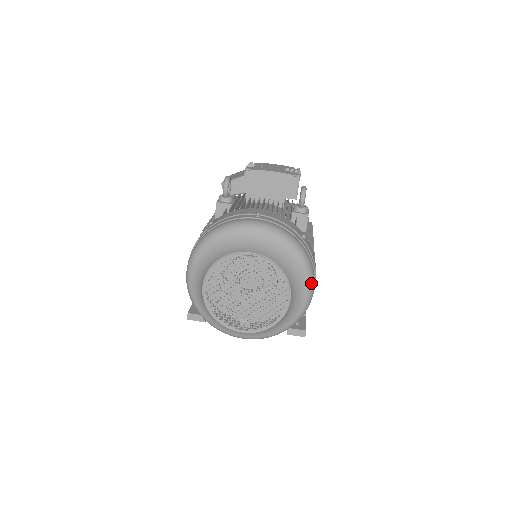
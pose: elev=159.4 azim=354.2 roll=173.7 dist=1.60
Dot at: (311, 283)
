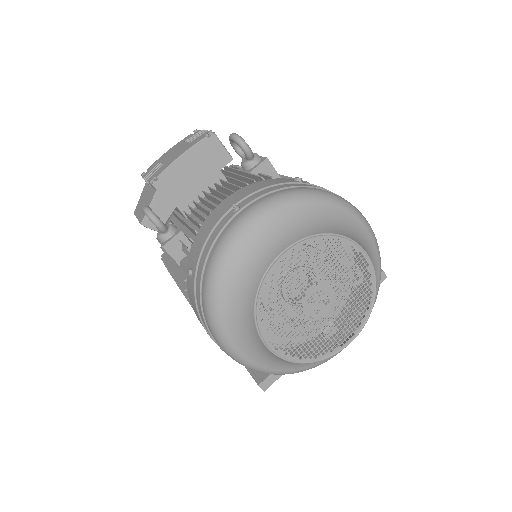
Dot at: (361, 217)
